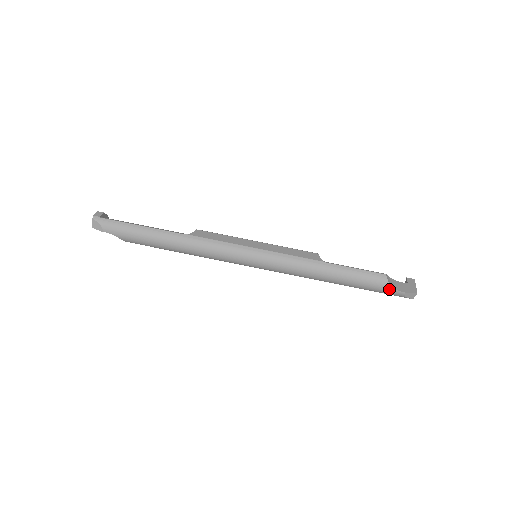
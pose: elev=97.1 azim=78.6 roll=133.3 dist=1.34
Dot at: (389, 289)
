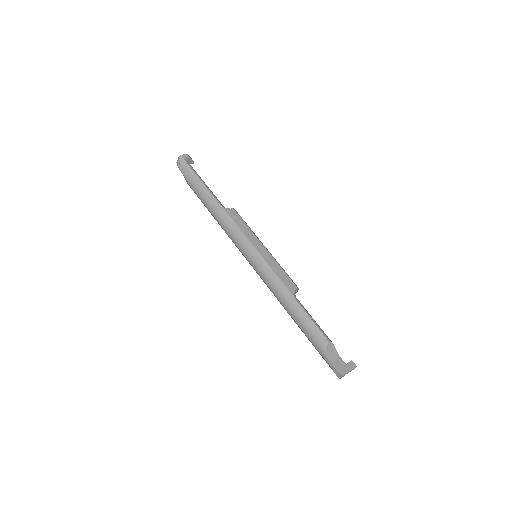
Dot at: (324, 354)
